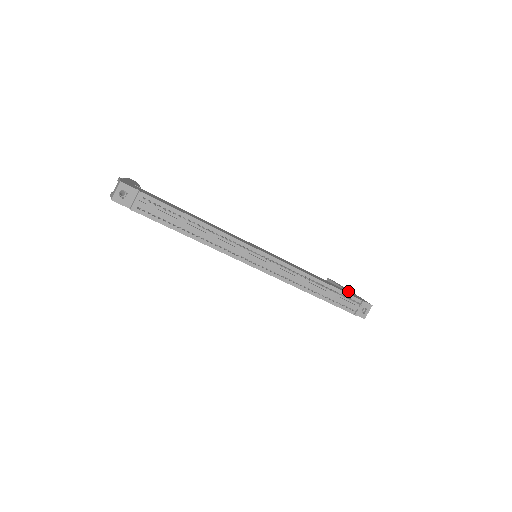
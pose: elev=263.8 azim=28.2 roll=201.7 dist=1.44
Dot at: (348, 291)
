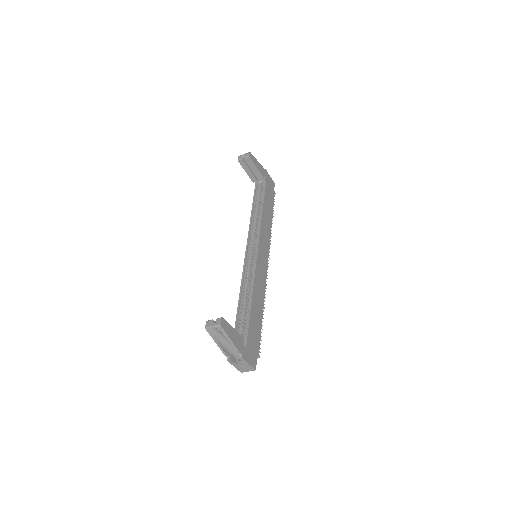
Dot at: (264, 176)
